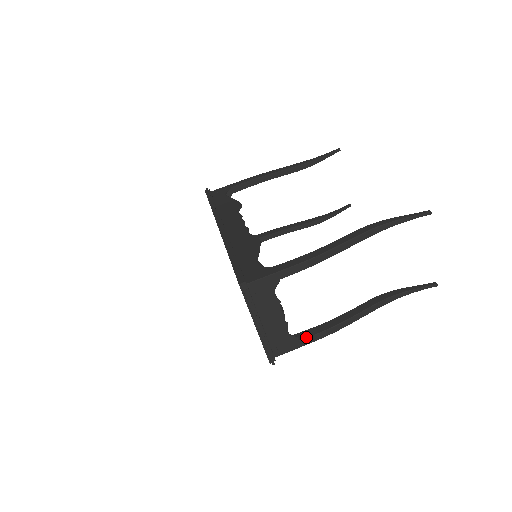
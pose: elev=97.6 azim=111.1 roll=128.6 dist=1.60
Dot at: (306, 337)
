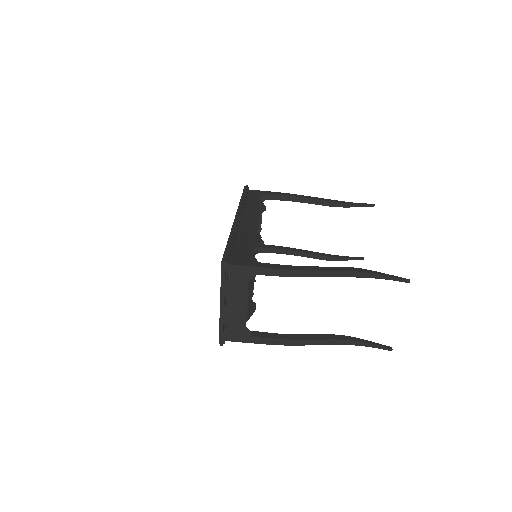
Dot at: (259, 337)
